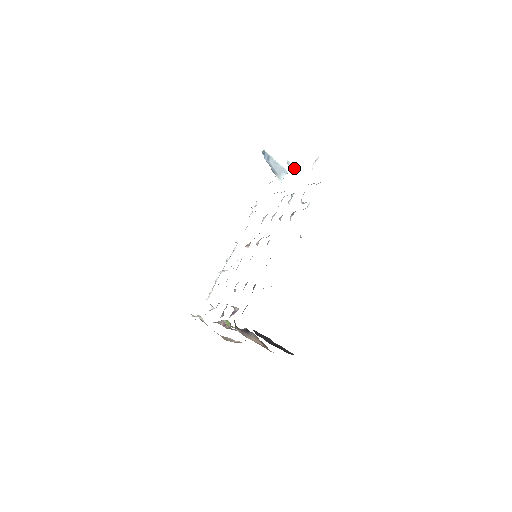
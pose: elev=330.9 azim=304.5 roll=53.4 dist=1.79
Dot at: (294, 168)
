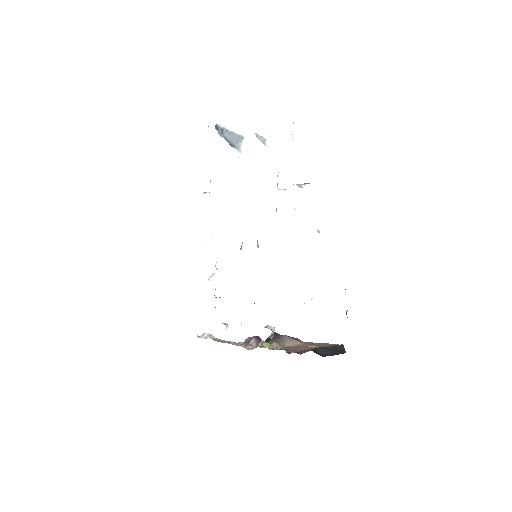
Dot at: (263, 139)
